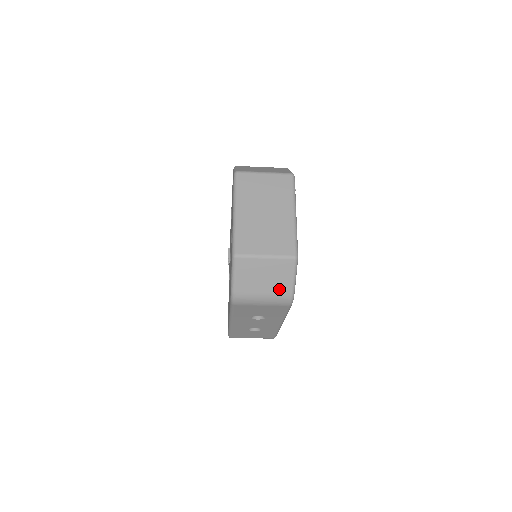
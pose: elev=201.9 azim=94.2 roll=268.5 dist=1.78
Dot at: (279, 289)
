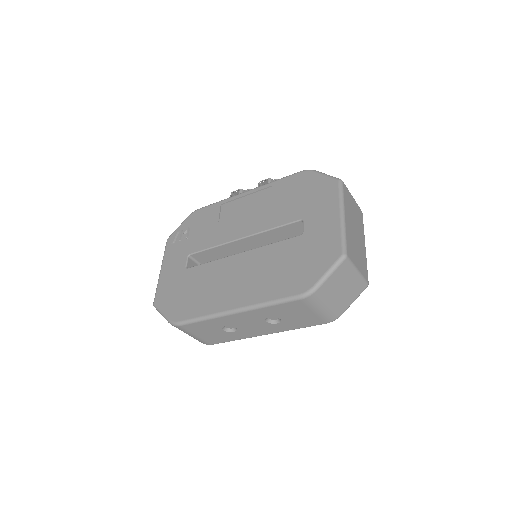
Dot at: (341, 305)
